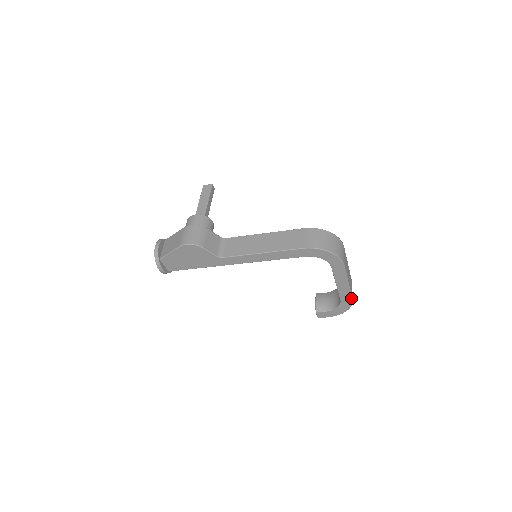
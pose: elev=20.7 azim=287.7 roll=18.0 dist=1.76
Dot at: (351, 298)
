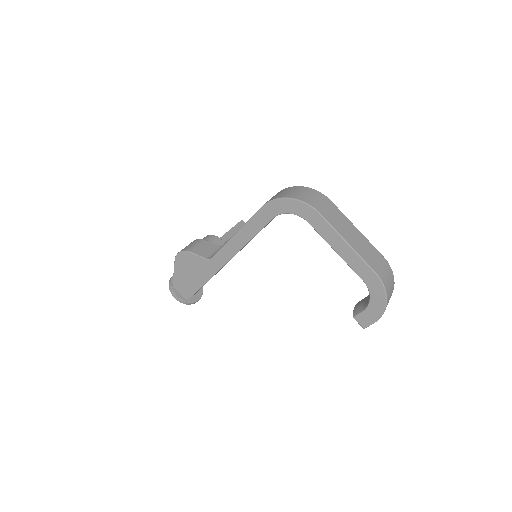
Dot at: (372, 271)
